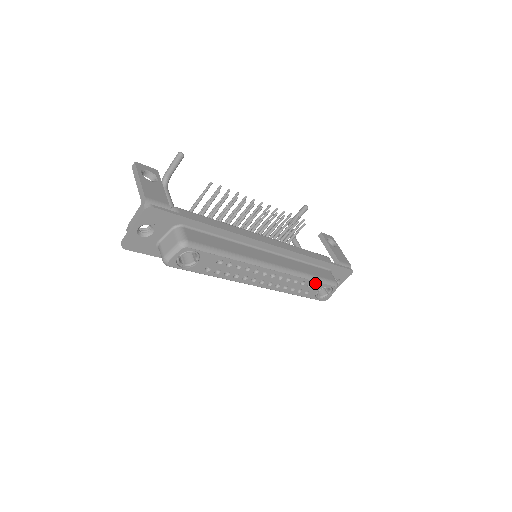
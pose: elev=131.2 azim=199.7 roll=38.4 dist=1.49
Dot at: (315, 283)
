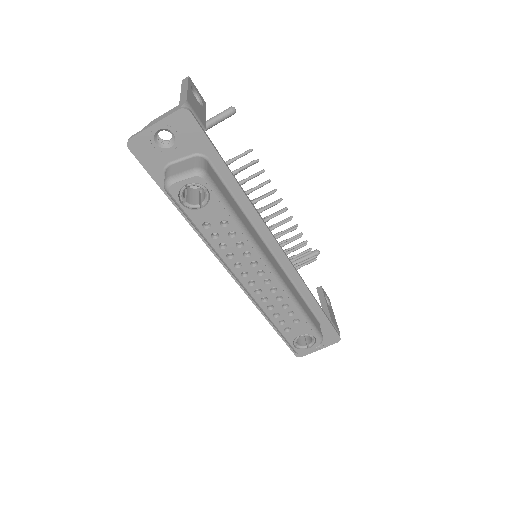
Dot at: (303, 322)
